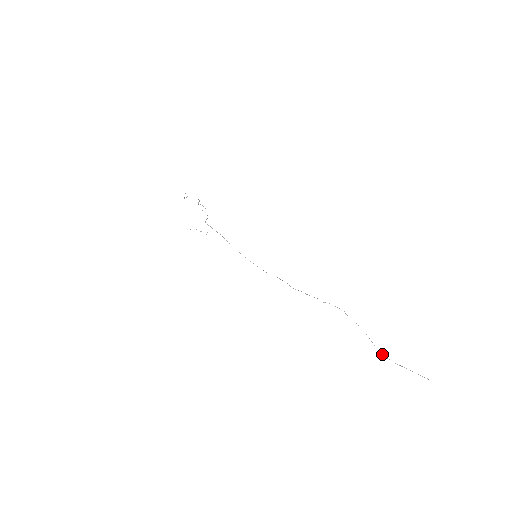
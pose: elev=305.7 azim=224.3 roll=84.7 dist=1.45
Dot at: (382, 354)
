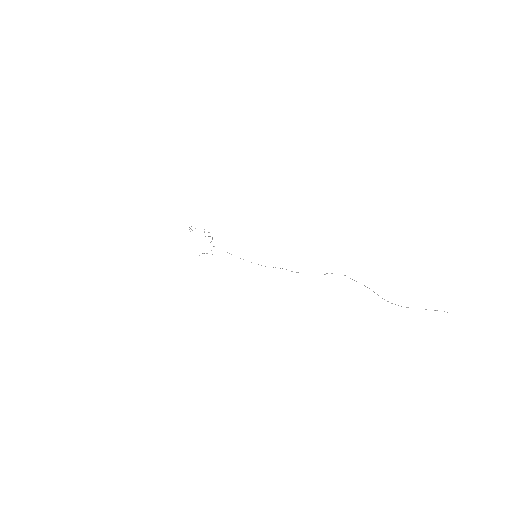
Dot at: occluded
